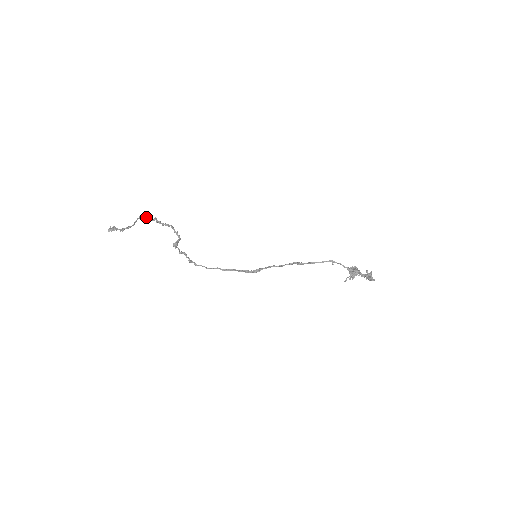
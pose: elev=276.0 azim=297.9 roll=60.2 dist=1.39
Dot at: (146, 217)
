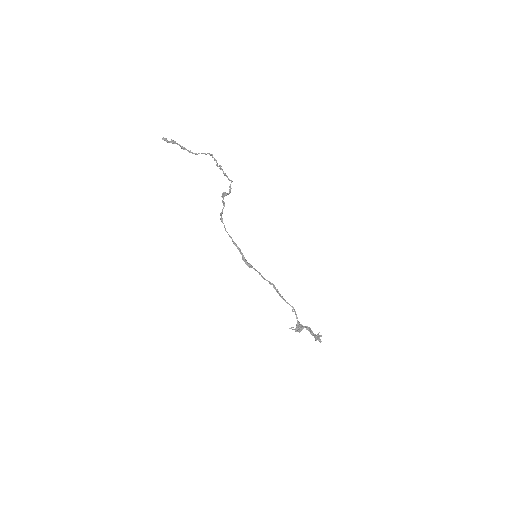
Dot at: (215, 159)
